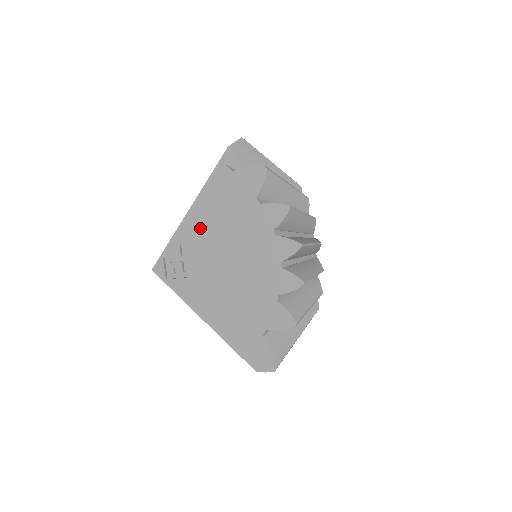
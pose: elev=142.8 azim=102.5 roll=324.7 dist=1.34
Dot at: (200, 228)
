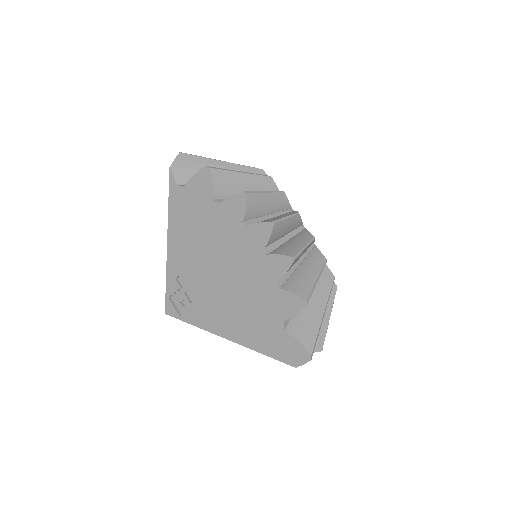
Dot at: (183, 254)
